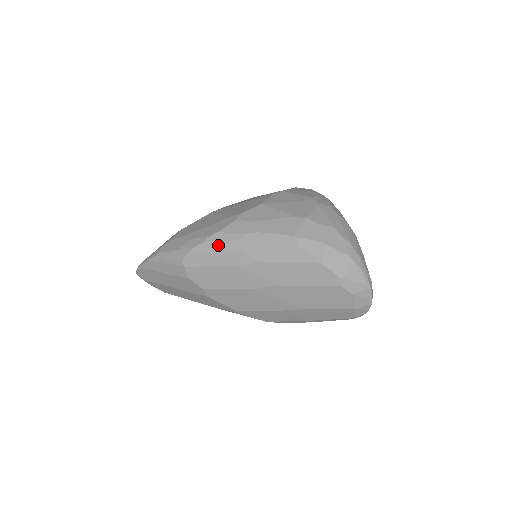
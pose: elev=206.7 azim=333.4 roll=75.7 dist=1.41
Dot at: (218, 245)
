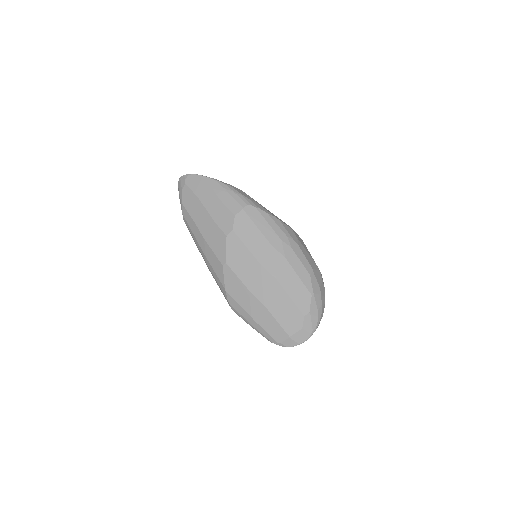
Dot at: (274, 224)
